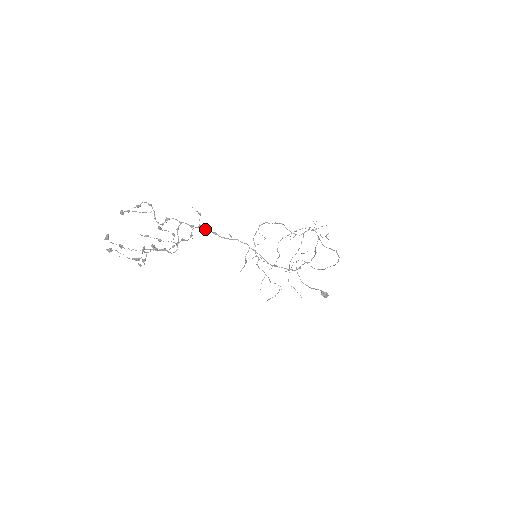
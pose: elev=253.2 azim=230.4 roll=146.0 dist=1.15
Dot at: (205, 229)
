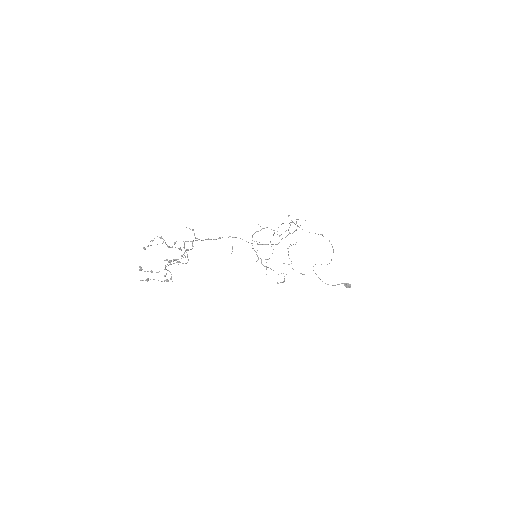
Dot at: (201, 240)
